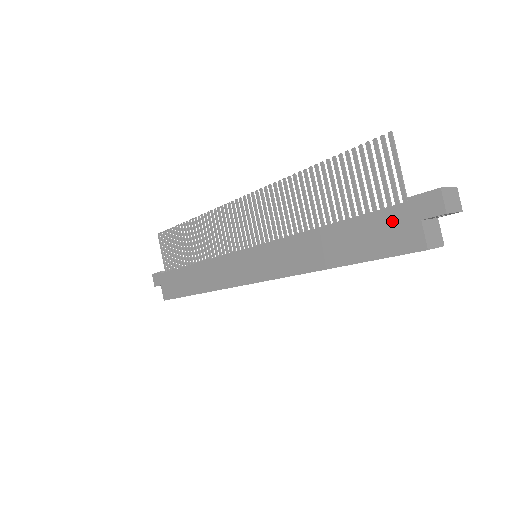
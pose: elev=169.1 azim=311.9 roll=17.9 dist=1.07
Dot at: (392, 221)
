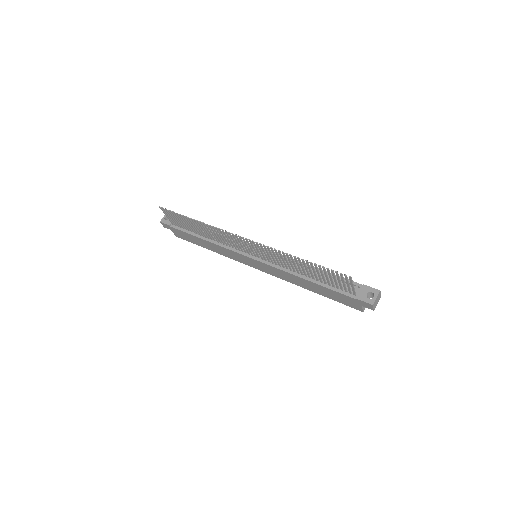
Dot at: (347, 299)
